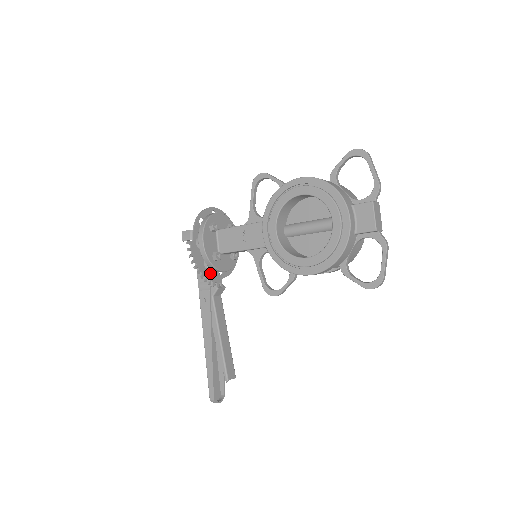
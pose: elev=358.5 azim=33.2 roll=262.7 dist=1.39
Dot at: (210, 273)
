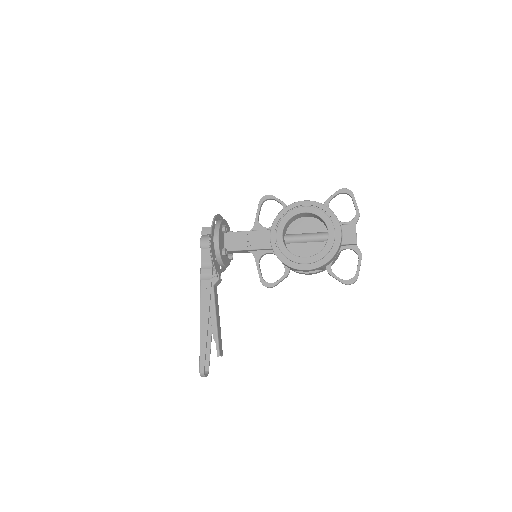
Dot at: (217, 265)
